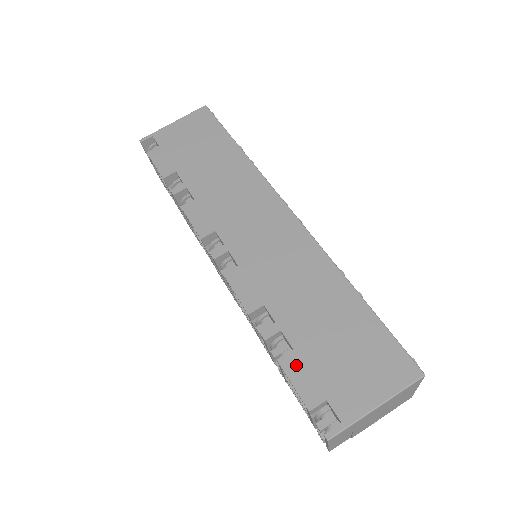
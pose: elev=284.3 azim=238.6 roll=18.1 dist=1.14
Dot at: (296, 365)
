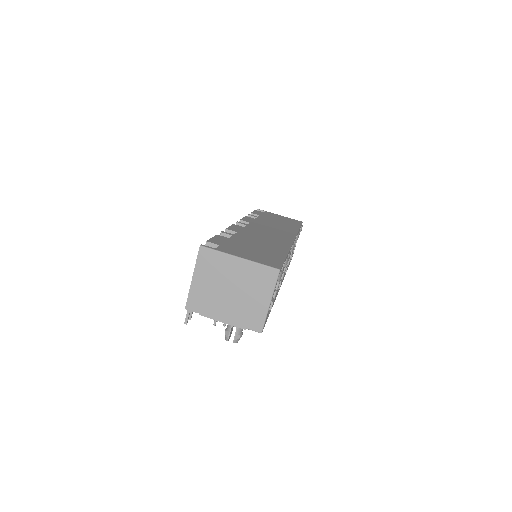
Dot at: (223, 238)
